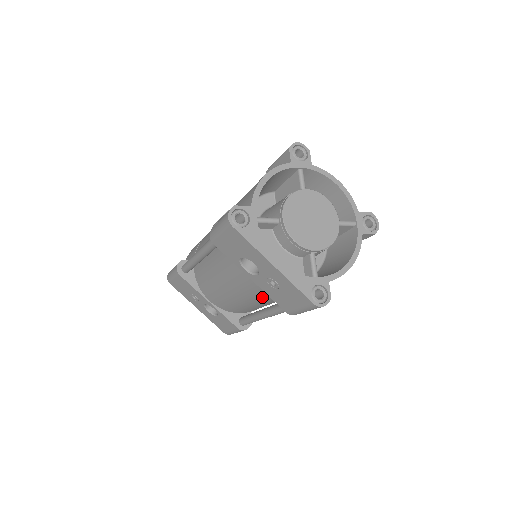
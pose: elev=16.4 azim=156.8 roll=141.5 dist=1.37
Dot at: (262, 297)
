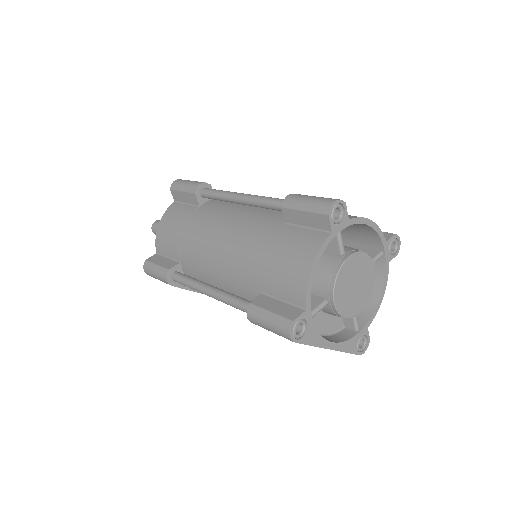
Dot at: occluded
